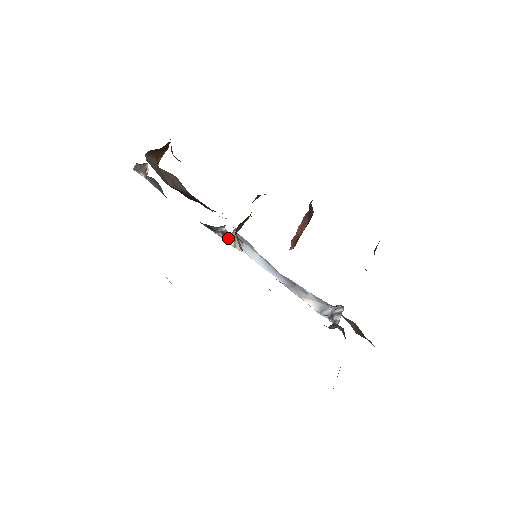
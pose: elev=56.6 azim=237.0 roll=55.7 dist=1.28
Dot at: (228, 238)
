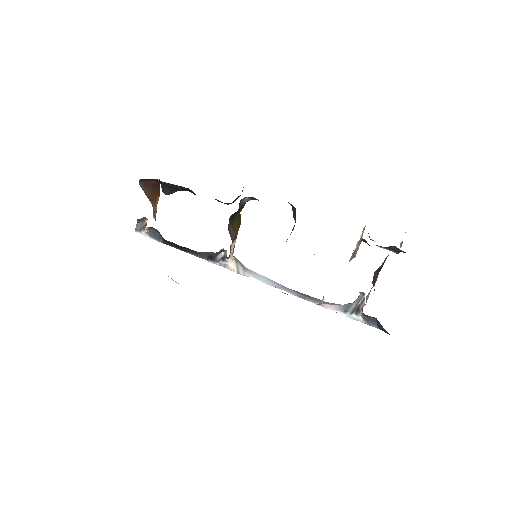
Dot at: (229, 264)
